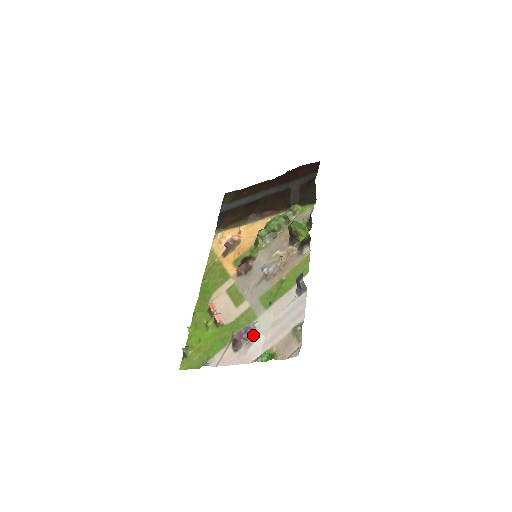
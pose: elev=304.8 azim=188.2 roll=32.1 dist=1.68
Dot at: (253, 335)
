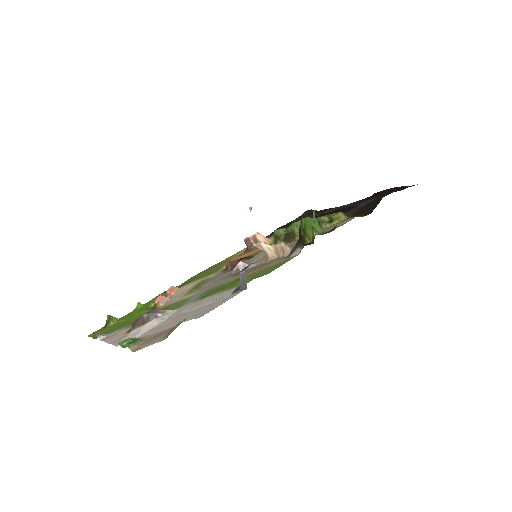
Dot at: occluded
